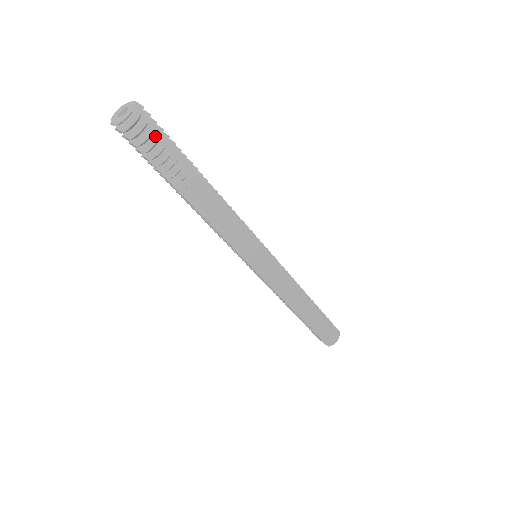
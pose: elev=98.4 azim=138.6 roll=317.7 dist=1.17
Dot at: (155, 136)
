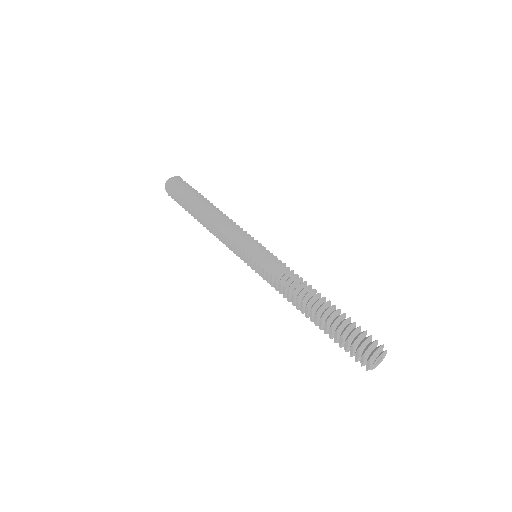
Dot at: (183, 185)
